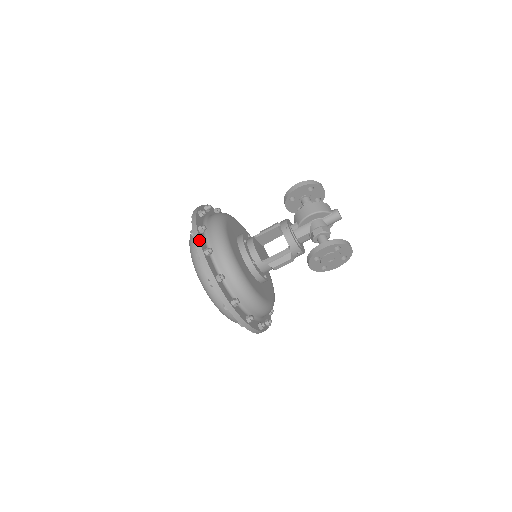
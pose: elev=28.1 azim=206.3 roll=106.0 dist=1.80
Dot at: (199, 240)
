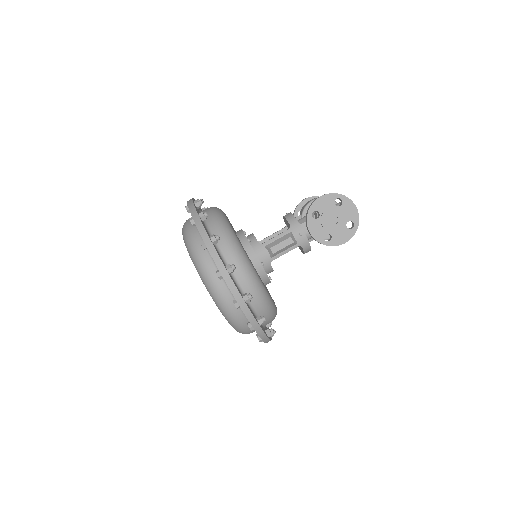
Dot at: (192, 198)
